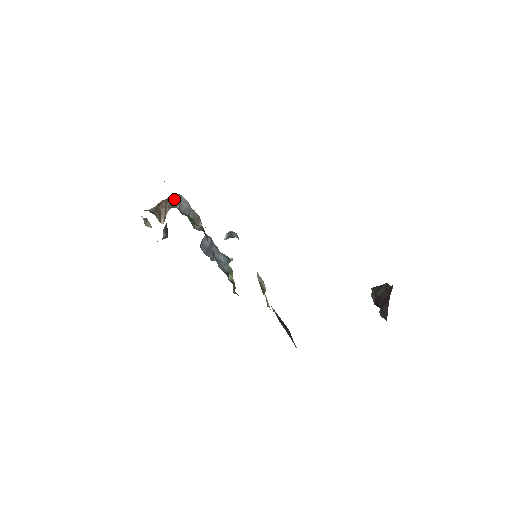
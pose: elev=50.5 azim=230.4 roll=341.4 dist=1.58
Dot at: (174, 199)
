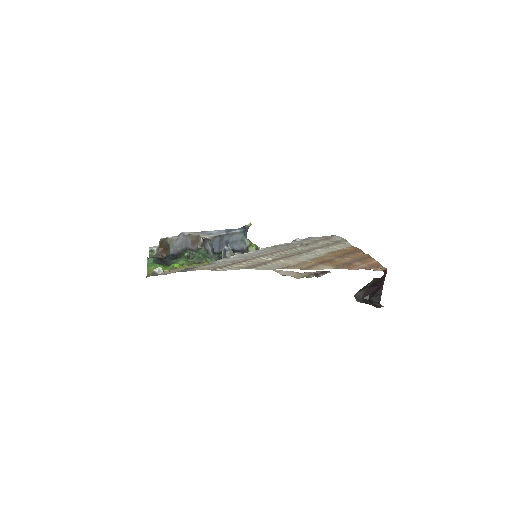
Dot at: (167, 244)
